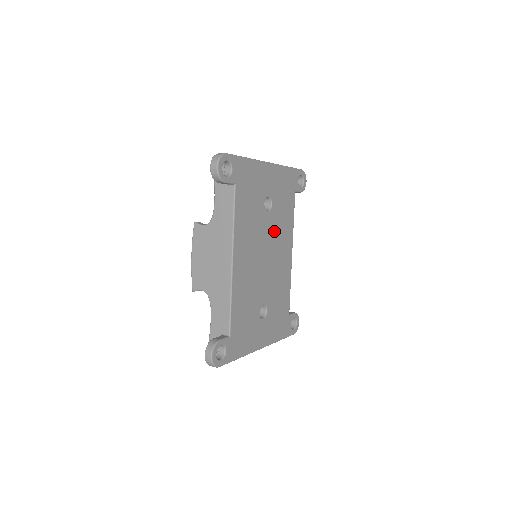
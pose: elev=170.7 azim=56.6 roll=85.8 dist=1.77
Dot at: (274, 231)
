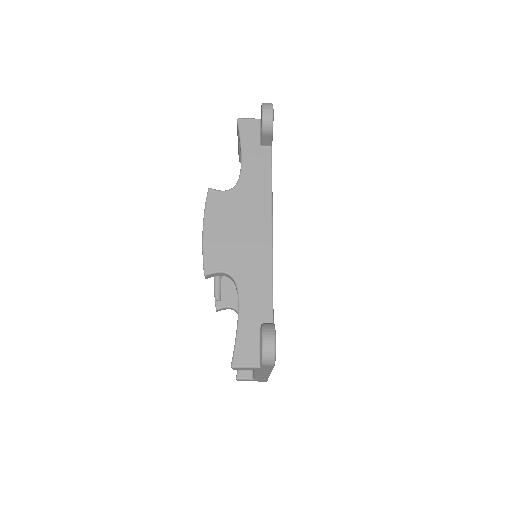
Dot at: occluded
